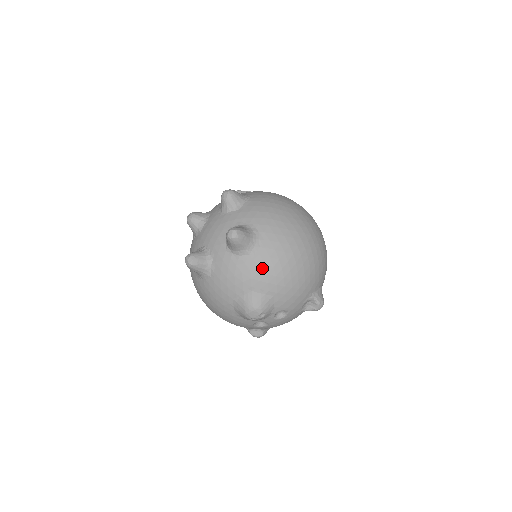
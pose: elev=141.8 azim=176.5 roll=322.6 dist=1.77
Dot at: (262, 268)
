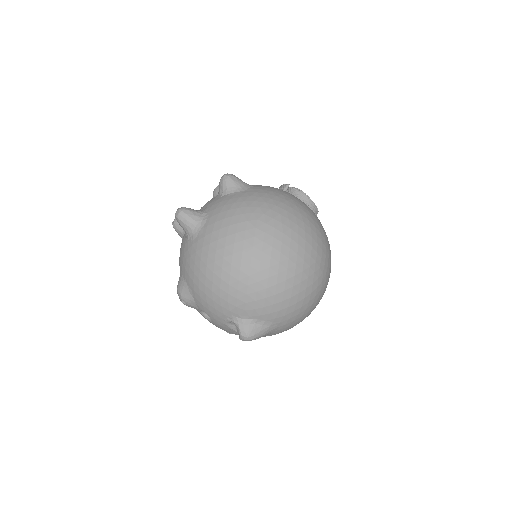
Dot at: (189, 258)
